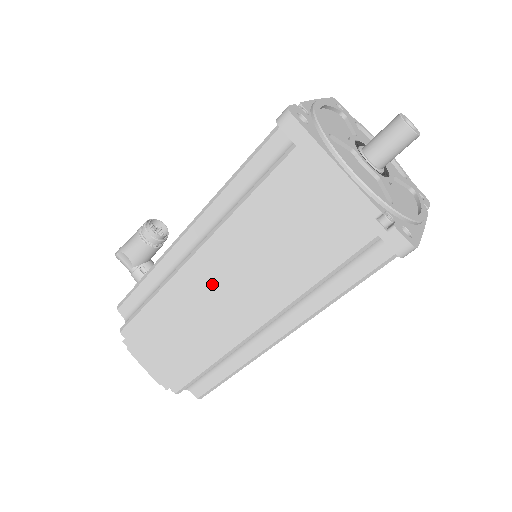
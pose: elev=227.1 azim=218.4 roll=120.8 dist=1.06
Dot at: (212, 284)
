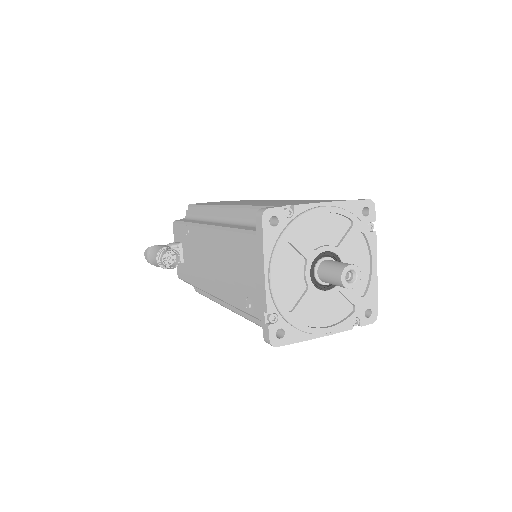
Dot at: occluded
